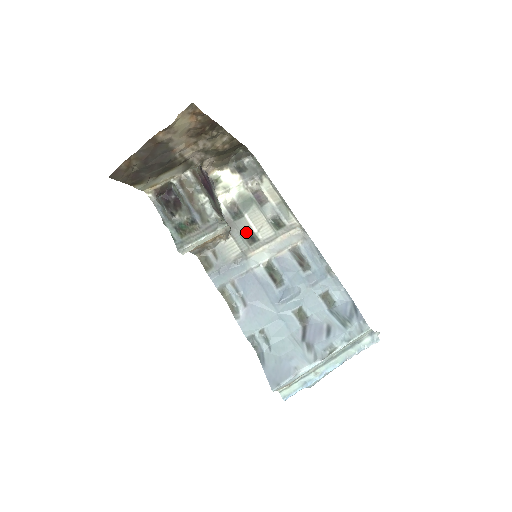
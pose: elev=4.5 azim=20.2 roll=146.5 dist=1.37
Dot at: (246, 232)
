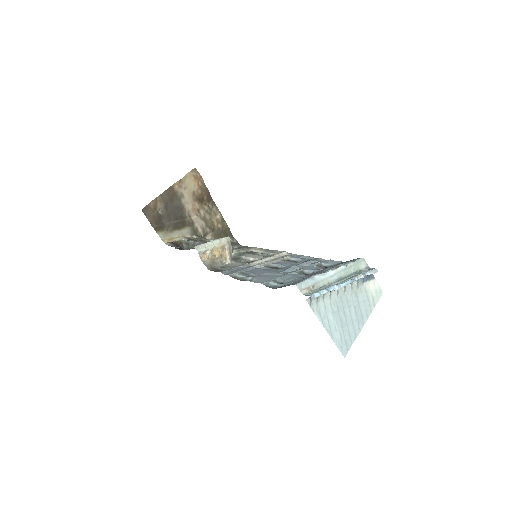
Dot at: (245, 261)
